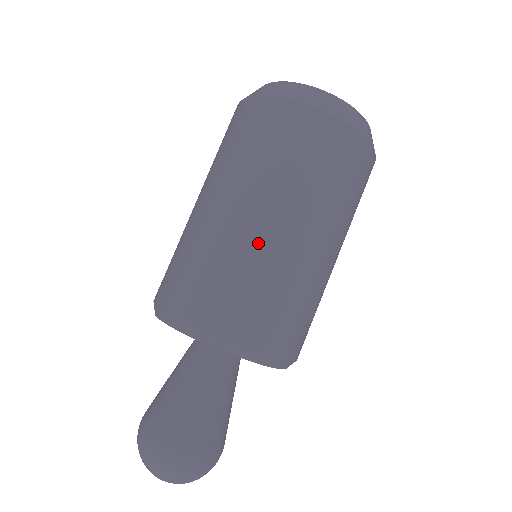
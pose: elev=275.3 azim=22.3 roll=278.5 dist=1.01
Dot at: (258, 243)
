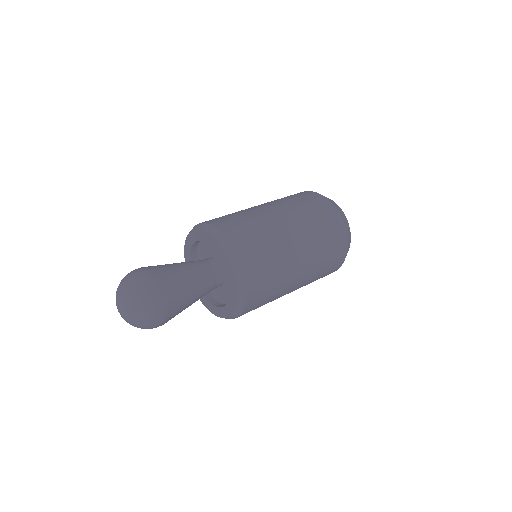
Dot at: occluded
